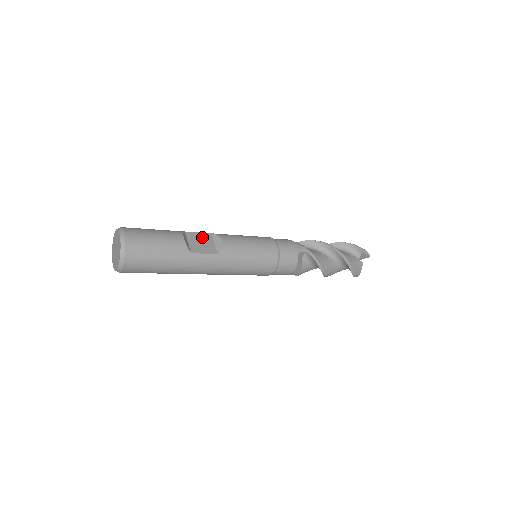
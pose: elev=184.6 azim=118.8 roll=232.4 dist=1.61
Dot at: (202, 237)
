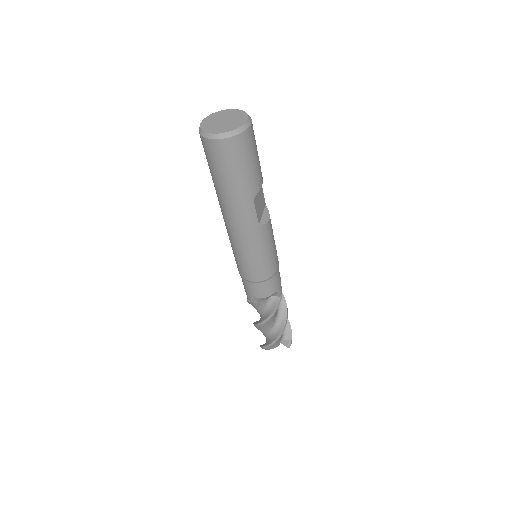
Dot at: (262, 199)
